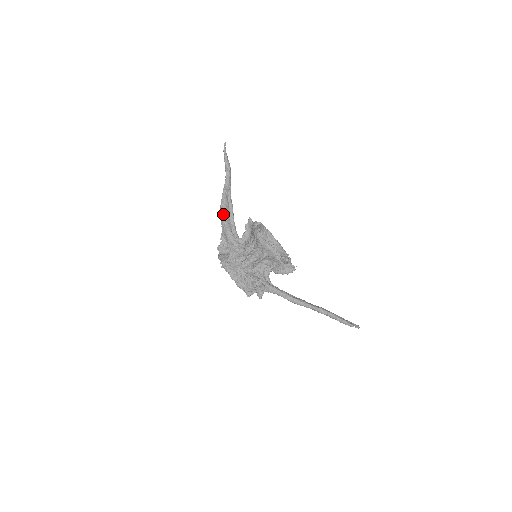
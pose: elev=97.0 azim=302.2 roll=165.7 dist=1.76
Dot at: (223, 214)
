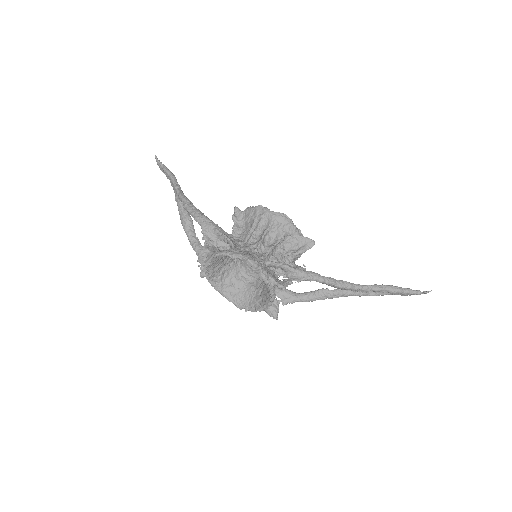
Dot at: (195, 210)
